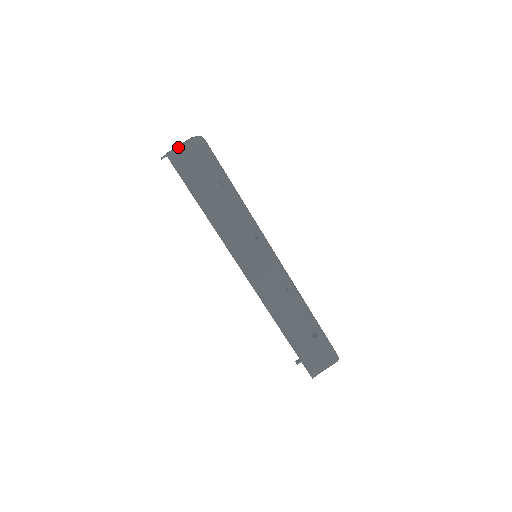
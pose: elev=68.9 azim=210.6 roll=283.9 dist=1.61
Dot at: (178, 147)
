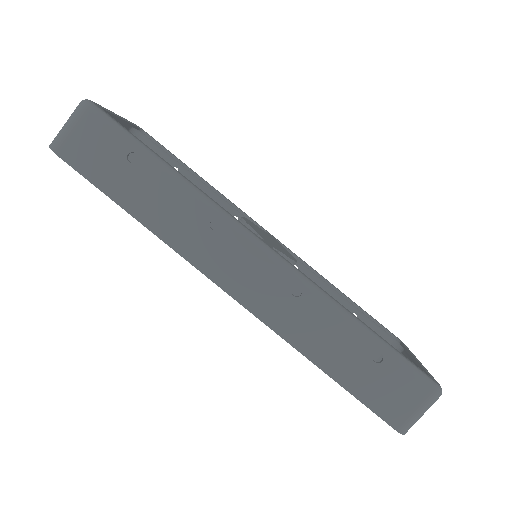
Dot at: occluded
